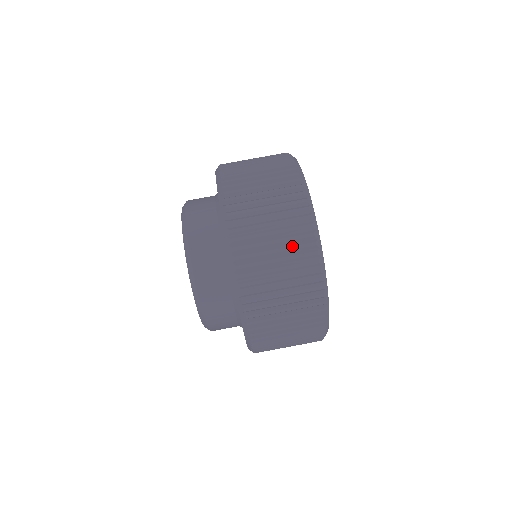
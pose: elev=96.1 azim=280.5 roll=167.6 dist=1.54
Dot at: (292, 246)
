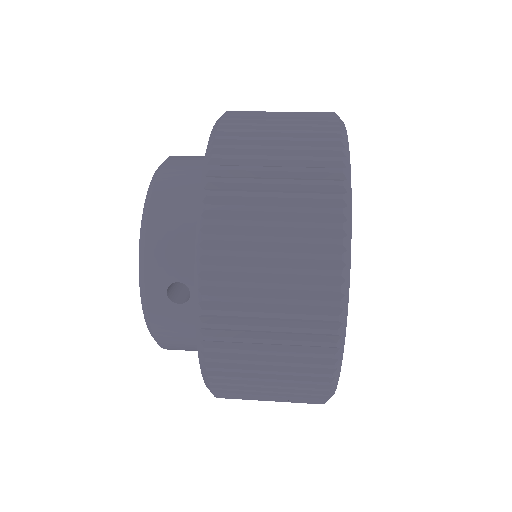
Dot at: occluded
